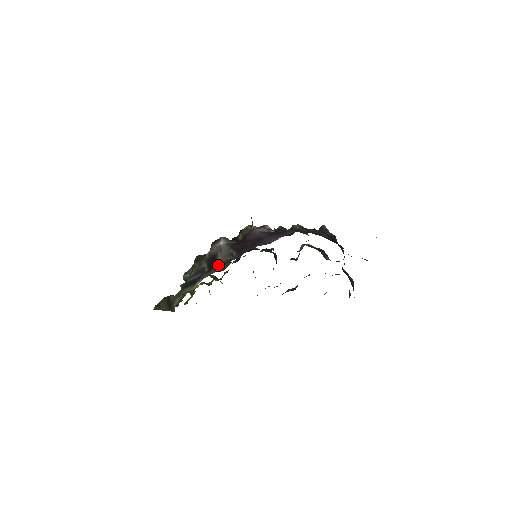
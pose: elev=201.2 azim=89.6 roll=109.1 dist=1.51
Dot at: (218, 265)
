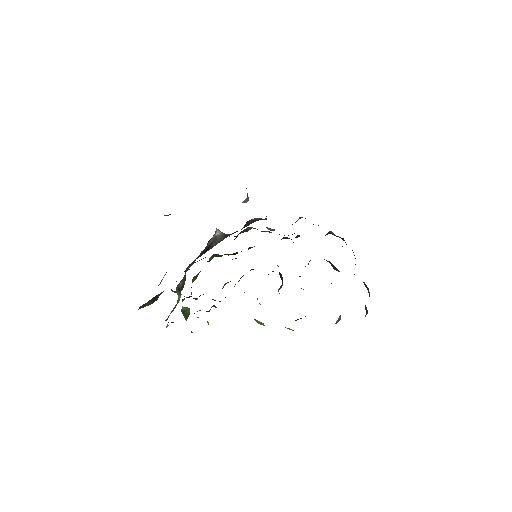
Dot at: (211, 248)
